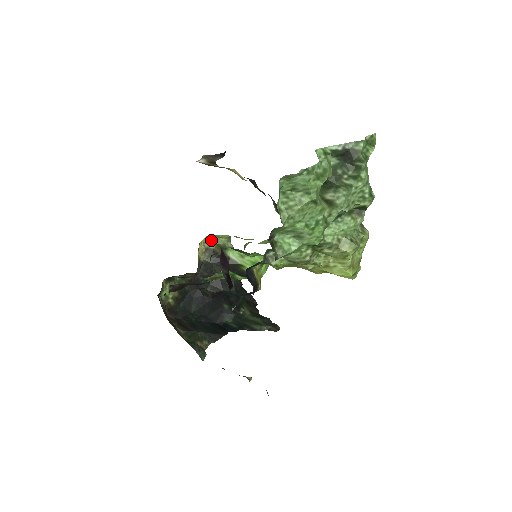
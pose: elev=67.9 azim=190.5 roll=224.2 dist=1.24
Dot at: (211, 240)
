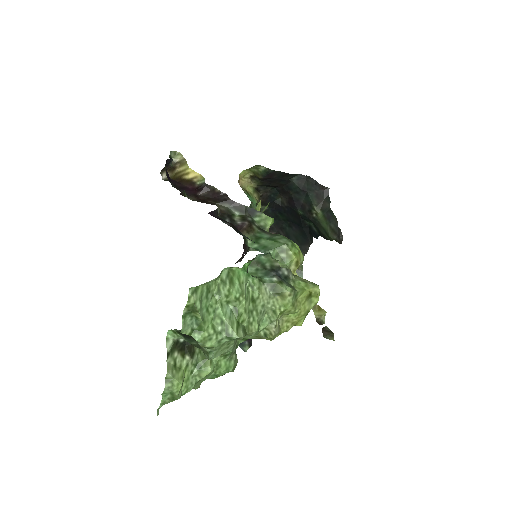
Dot at: (246, 171)
